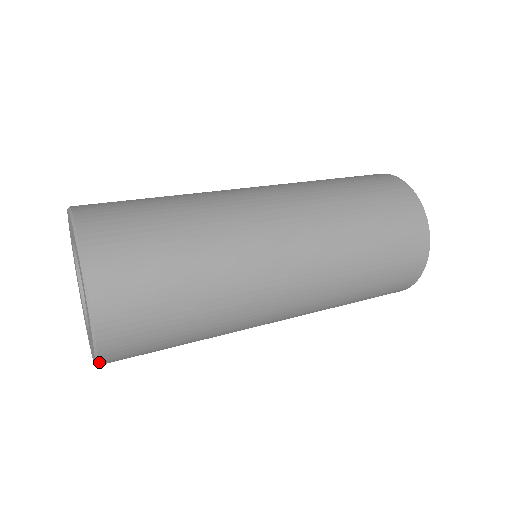
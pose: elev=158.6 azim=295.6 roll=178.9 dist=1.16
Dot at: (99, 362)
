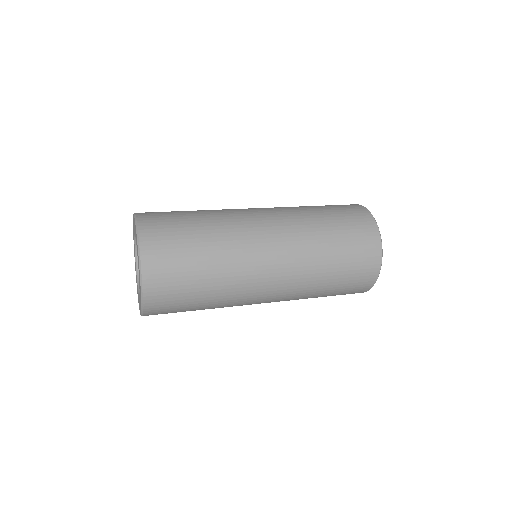
Dot at: (143, 315)
